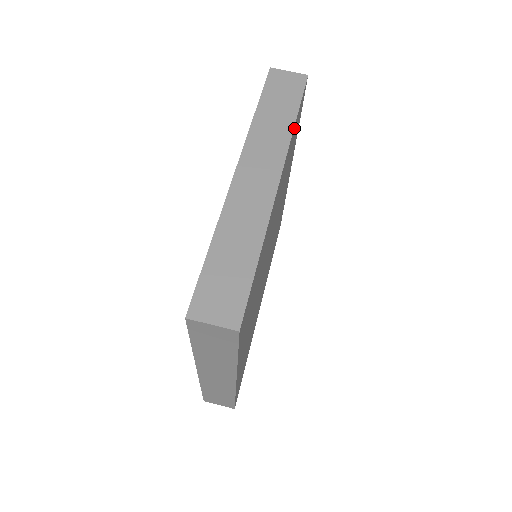
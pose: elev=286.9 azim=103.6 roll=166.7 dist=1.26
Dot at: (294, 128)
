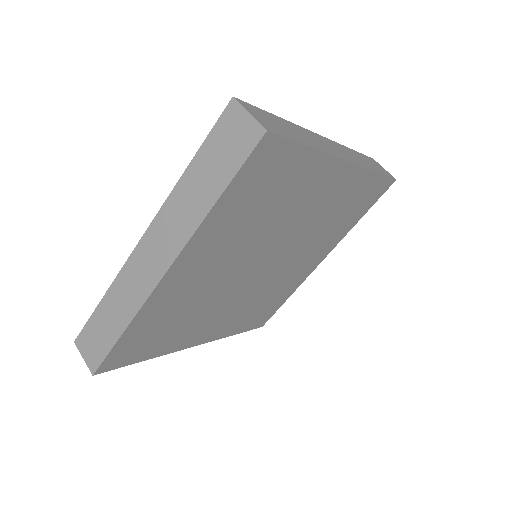
Dot at: (372, 177)
